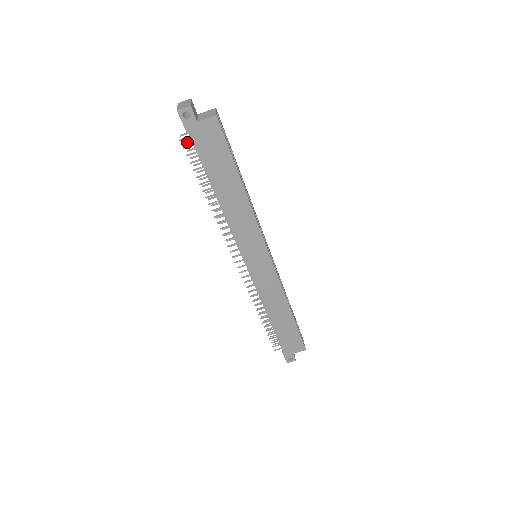
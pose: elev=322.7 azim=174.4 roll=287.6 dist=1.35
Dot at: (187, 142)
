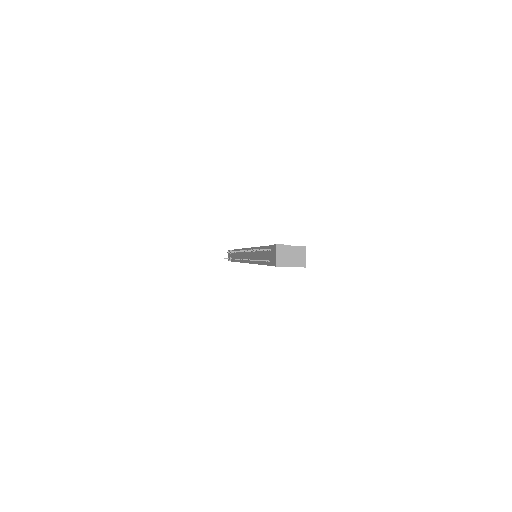
Dot at: occluded
